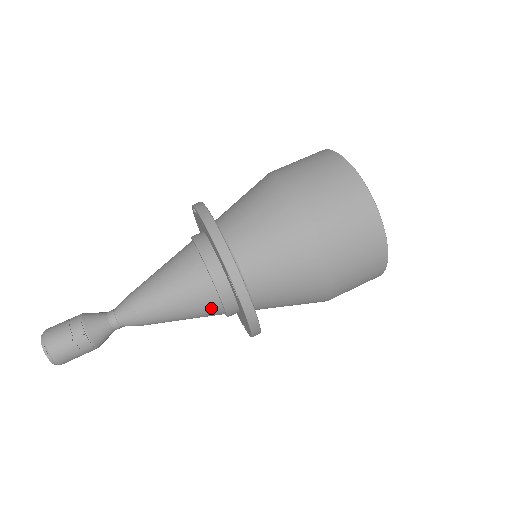
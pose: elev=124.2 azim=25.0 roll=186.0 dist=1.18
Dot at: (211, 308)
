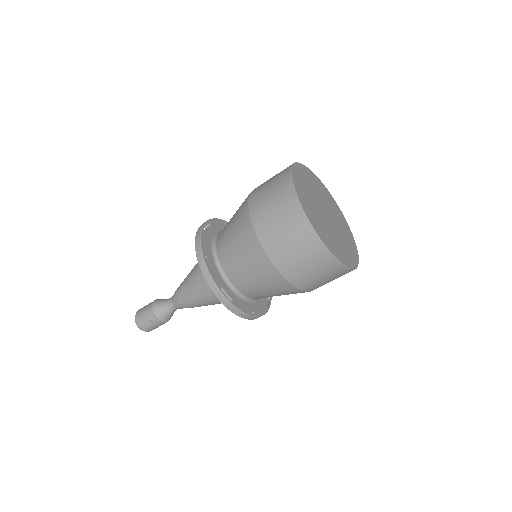
Dot at: occluded
